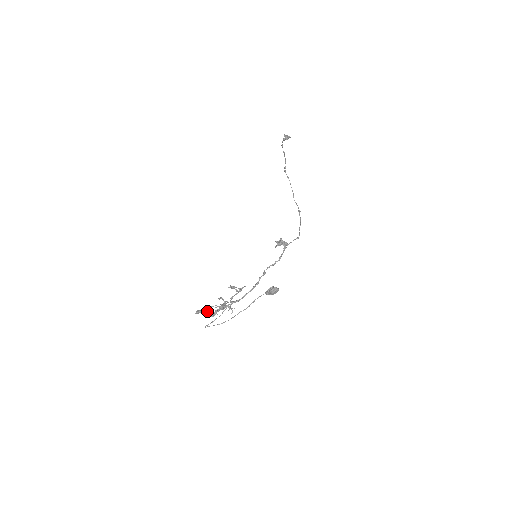
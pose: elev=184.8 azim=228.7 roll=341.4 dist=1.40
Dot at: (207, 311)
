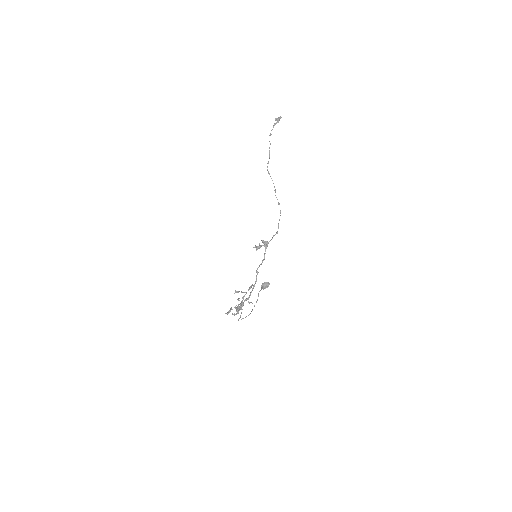
Dot at: (236, 309)
